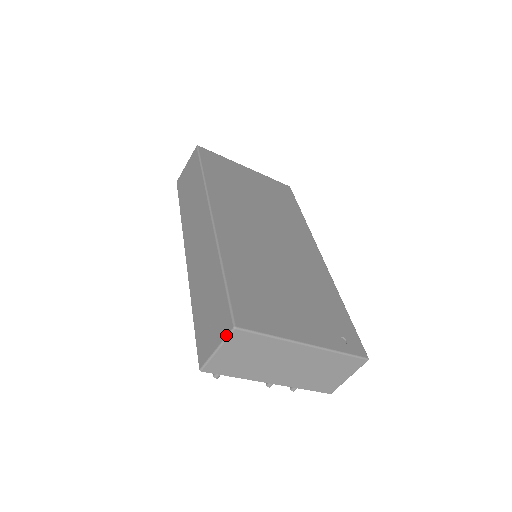
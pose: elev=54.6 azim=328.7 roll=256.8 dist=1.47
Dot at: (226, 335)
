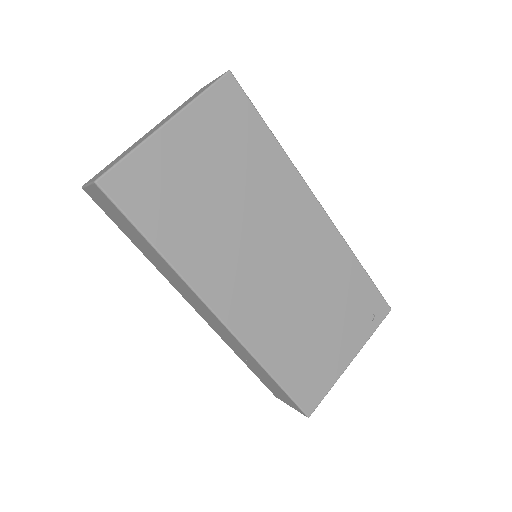
Dot at: occluded
